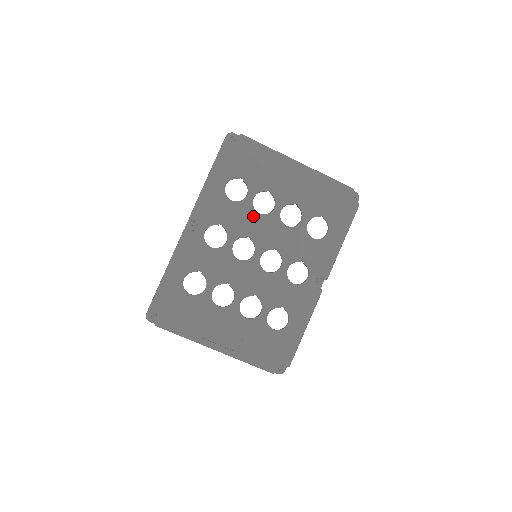
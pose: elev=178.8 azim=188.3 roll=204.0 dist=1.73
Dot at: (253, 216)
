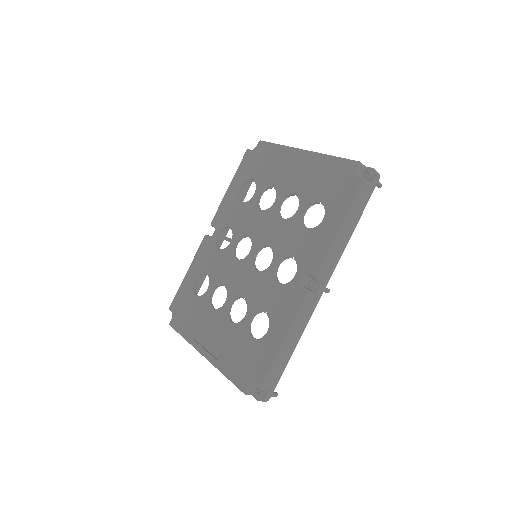
Dot at: (255, 213)
